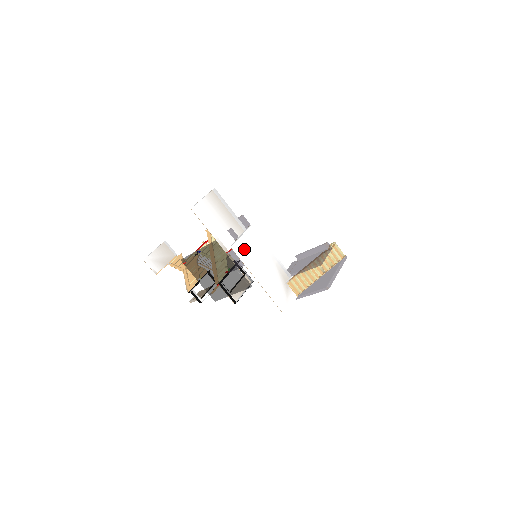
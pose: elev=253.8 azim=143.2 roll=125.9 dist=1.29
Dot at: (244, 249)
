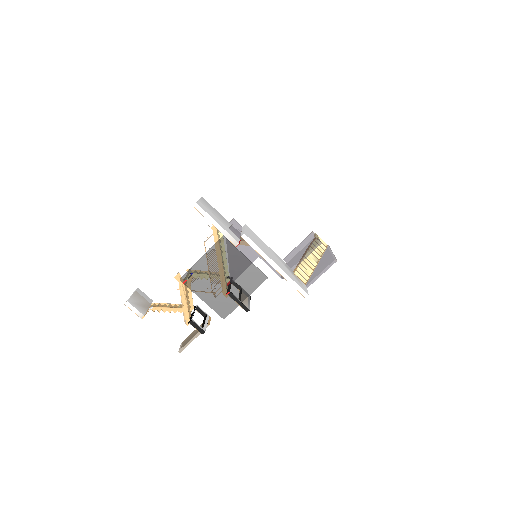
Dot at: (252, 239)
